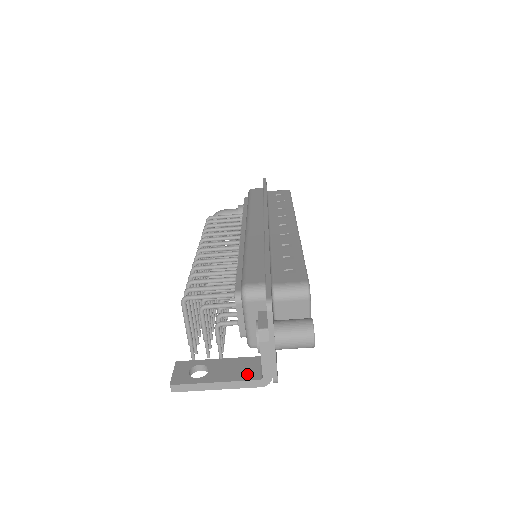
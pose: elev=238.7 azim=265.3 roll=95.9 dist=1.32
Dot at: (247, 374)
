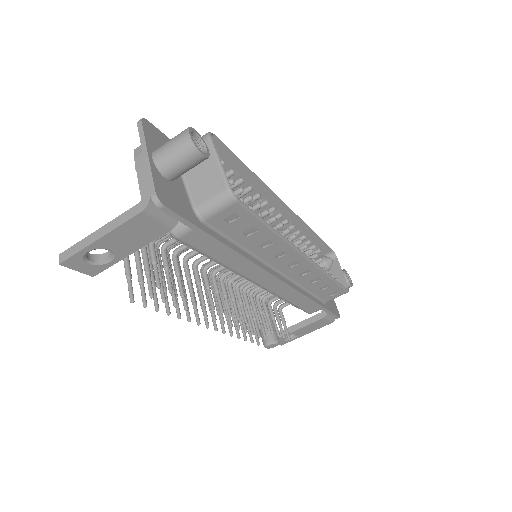
Dot at: occluded
